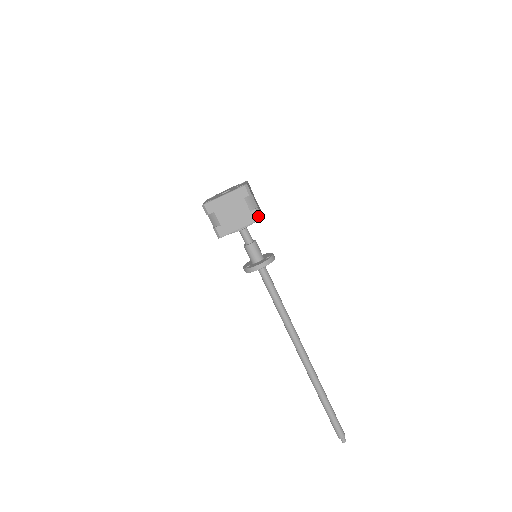
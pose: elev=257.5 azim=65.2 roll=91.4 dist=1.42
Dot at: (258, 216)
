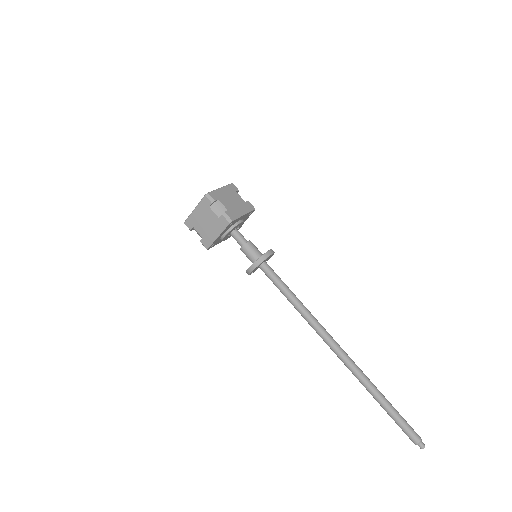
Dot at: (226, 220)
